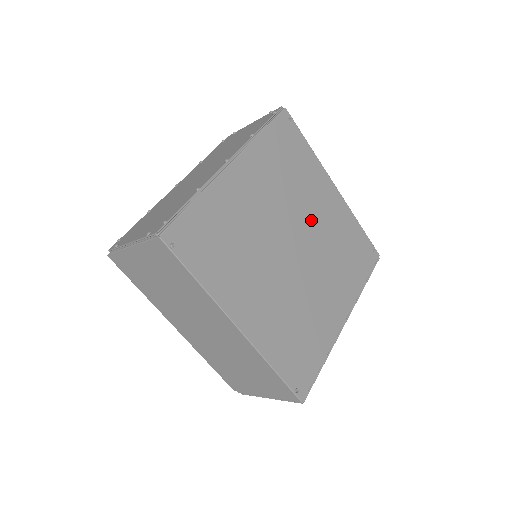
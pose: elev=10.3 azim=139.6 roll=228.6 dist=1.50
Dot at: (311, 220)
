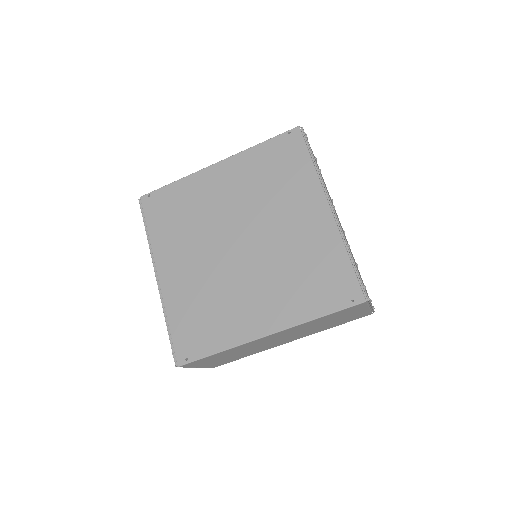
Dot at: (228, 210)
